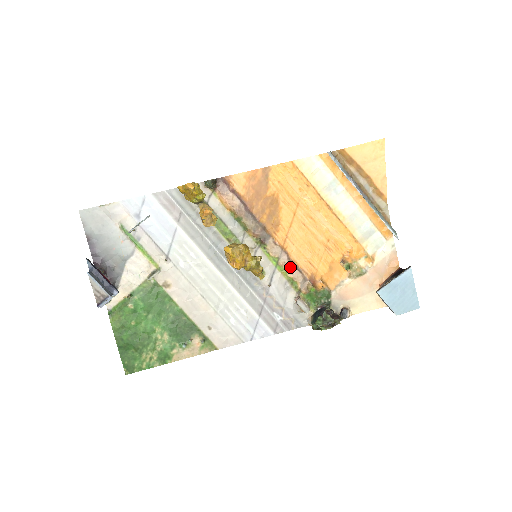
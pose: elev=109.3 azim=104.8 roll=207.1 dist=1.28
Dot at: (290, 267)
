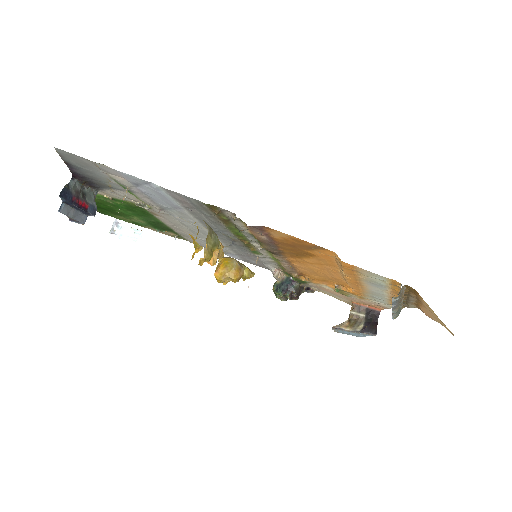
Dot at: (286, 266)
